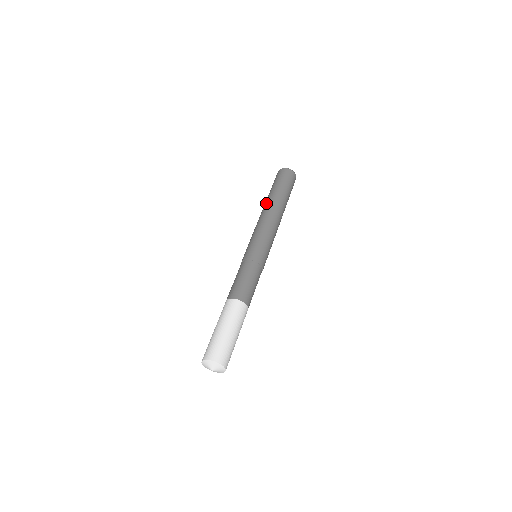
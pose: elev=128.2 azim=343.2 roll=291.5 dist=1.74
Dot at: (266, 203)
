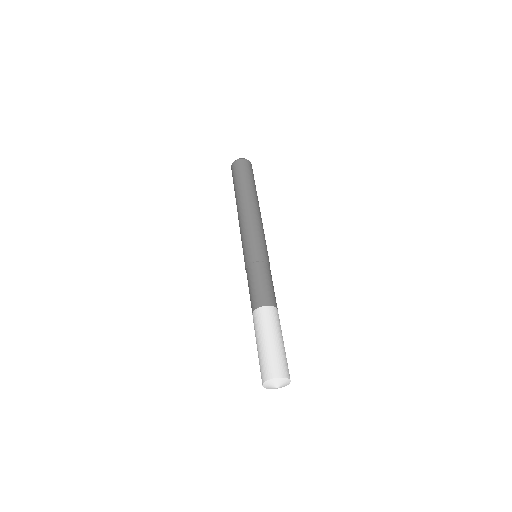
Dot at: occluded
